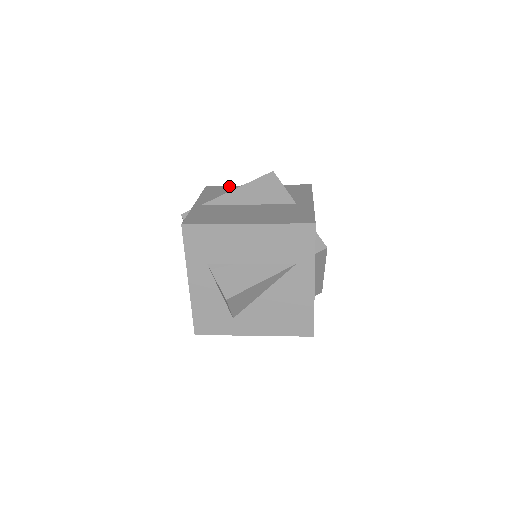
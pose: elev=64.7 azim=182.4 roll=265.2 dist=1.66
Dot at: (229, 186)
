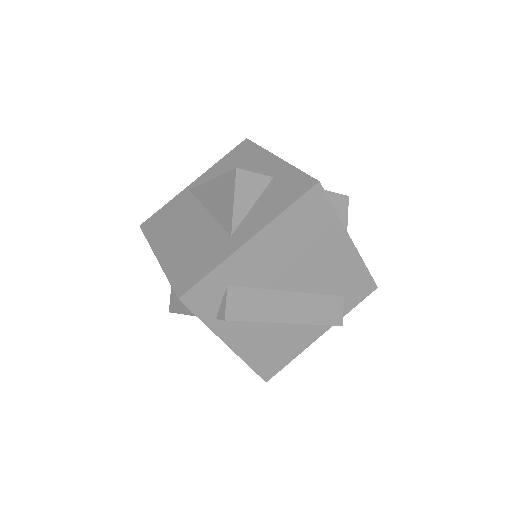
Dot at: (257, 148)
